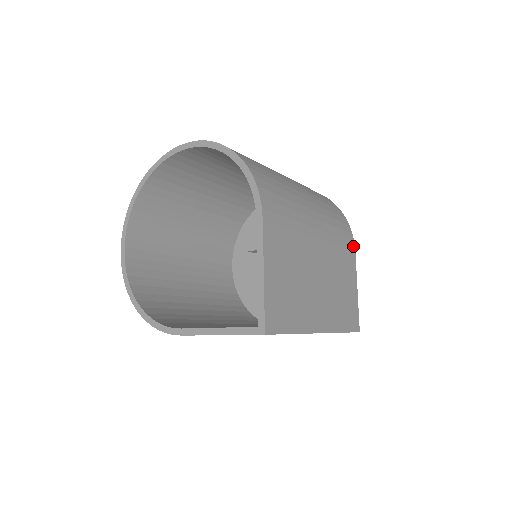
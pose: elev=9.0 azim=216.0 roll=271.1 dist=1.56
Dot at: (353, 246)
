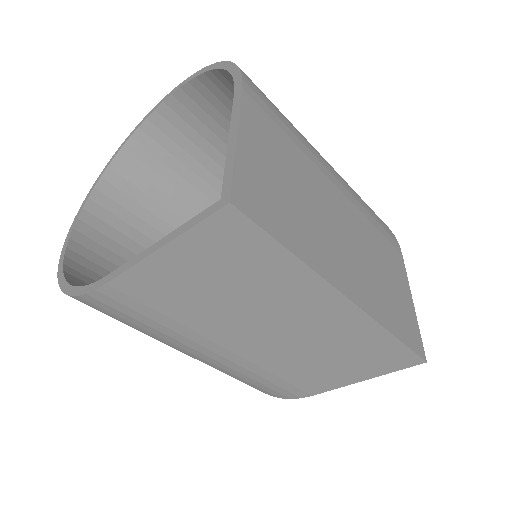
Dot at: (398, 247)
